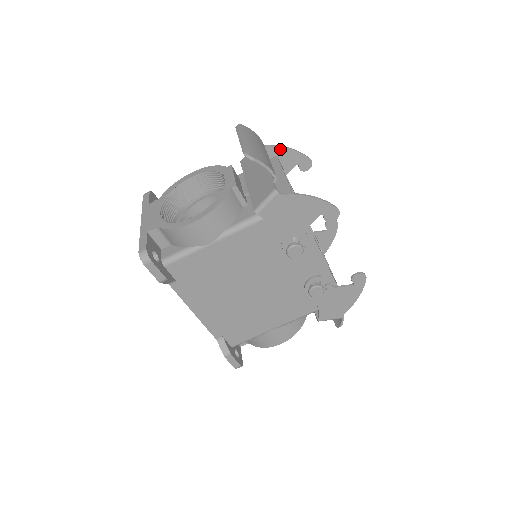
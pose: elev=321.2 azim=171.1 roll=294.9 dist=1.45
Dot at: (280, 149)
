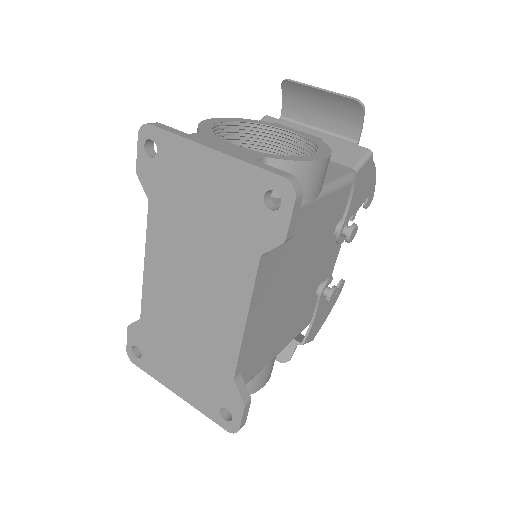
Dot at: occluded
